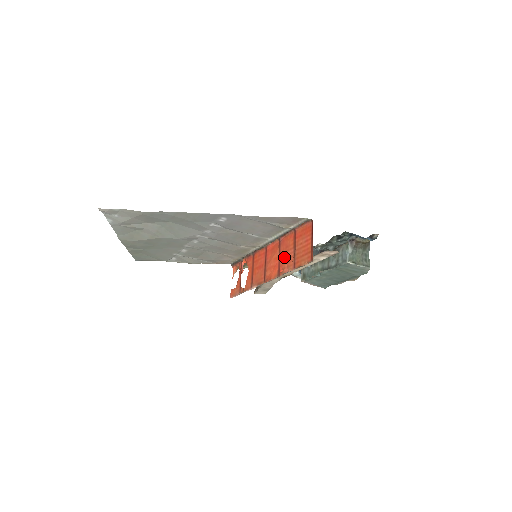
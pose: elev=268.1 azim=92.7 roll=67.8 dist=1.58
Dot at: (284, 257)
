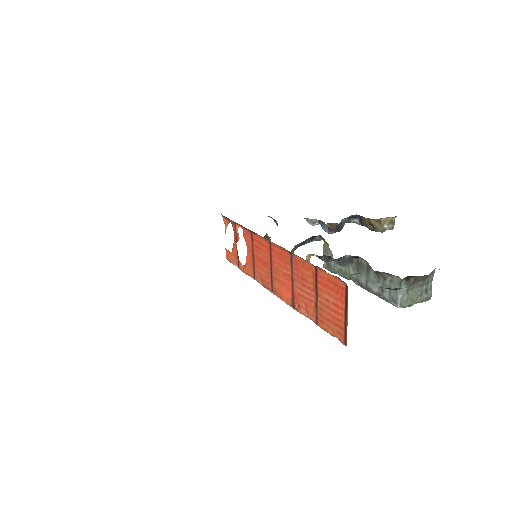
Dot at: (300, 290)
